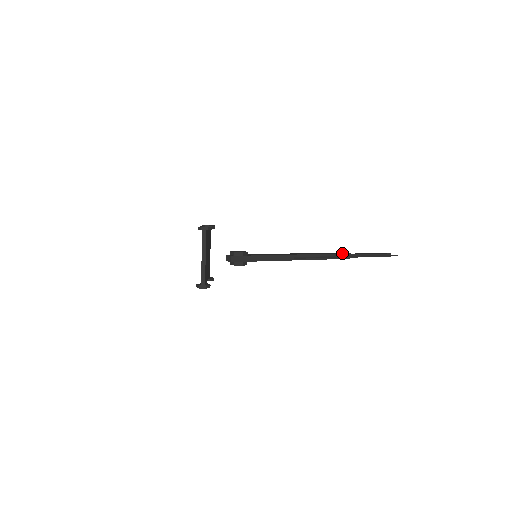
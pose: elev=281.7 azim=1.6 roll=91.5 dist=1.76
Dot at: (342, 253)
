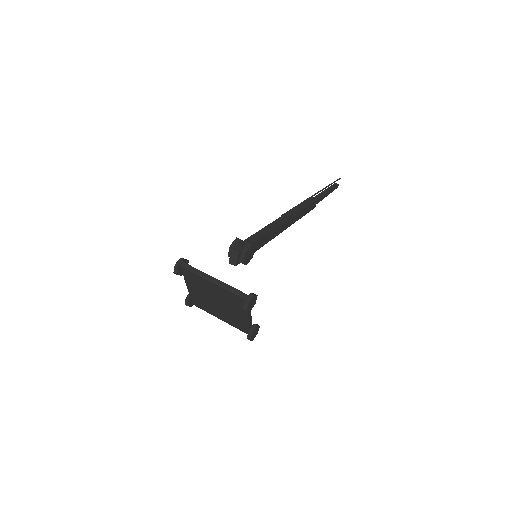
Dot at: (307, 200)
